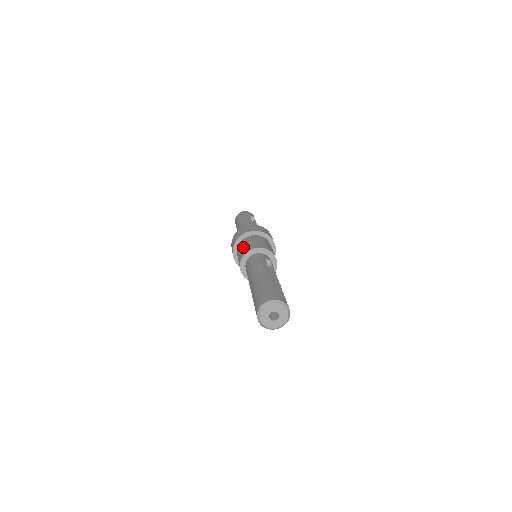
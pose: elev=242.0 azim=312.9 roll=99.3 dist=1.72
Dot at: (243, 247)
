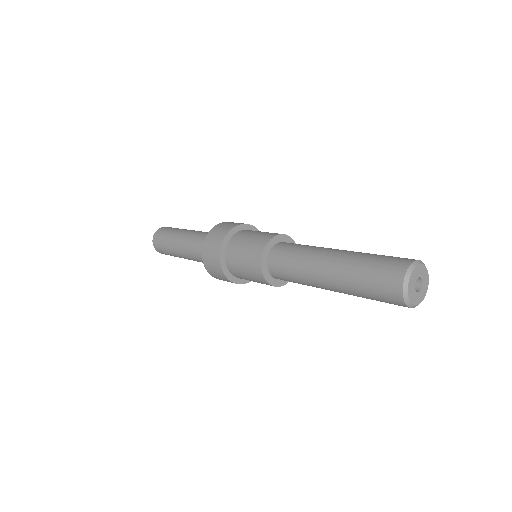
Dot at: (247, 243)
